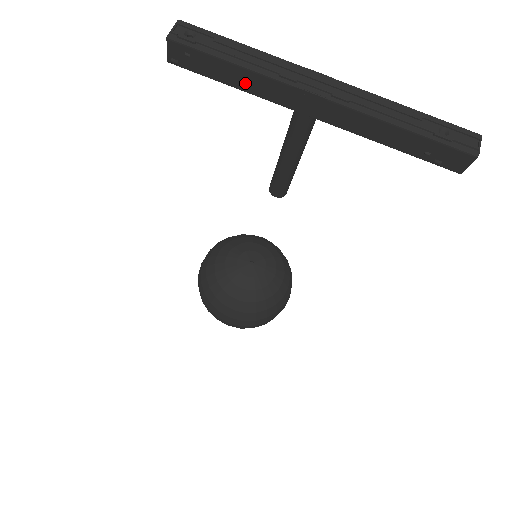
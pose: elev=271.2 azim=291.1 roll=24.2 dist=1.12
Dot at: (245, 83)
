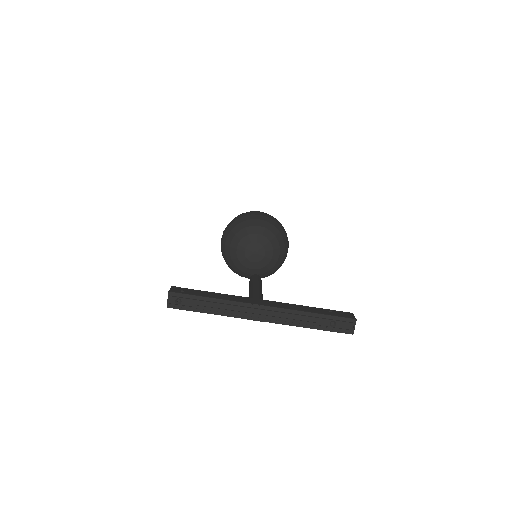
Dot at: occluded
